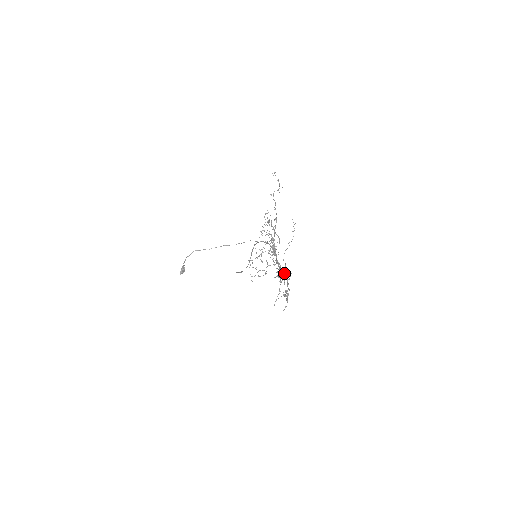
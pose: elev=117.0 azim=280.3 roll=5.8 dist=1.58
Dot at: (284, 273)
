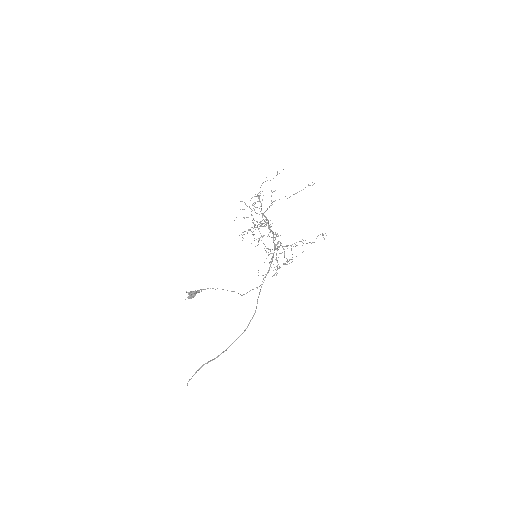
Dot at: occluded
